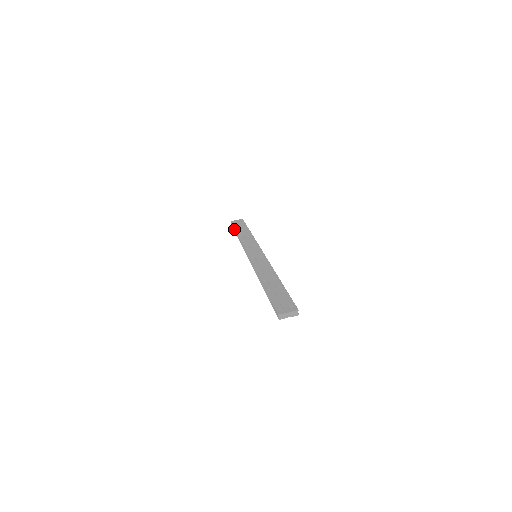
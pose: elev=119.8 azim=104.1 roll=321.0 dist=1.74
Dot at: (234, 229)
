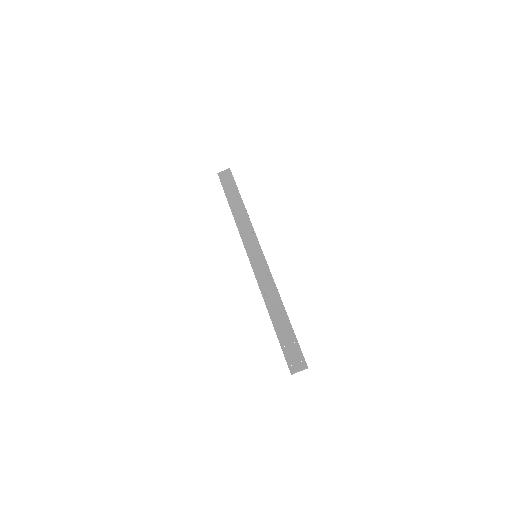
Dot at: occluded
